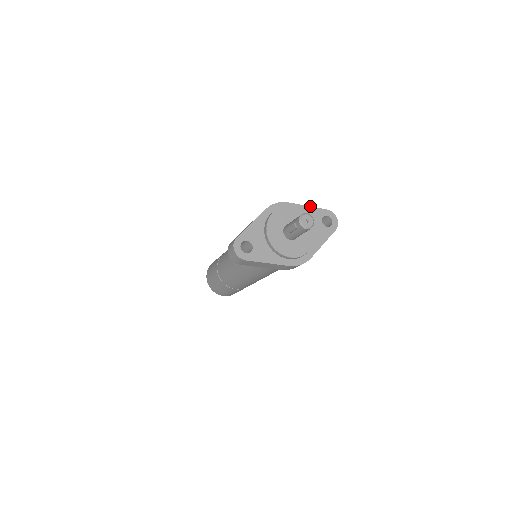
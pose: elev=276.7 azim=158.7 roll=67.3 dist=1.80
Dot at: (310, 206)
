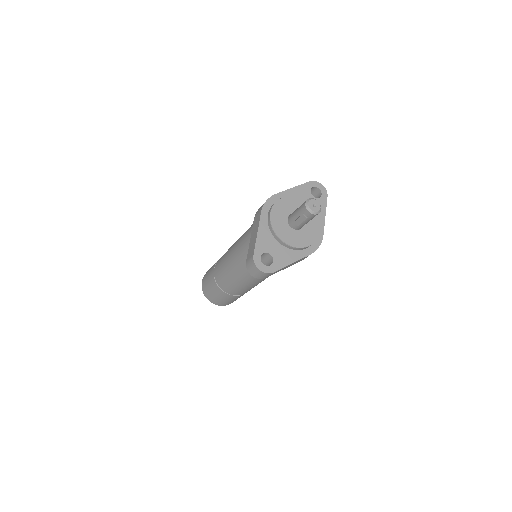
Dot at: (295, 186)
